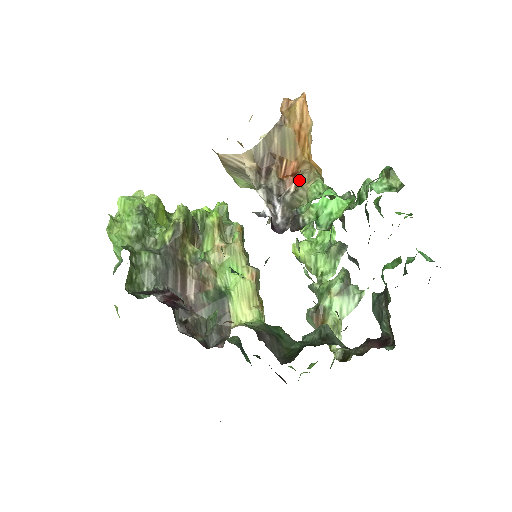
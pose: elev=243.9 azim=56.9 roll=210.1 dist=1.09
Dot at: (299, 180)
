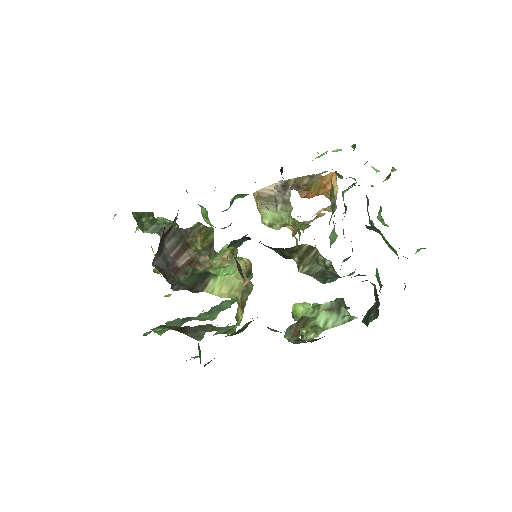
Dot at: (315, 175)
